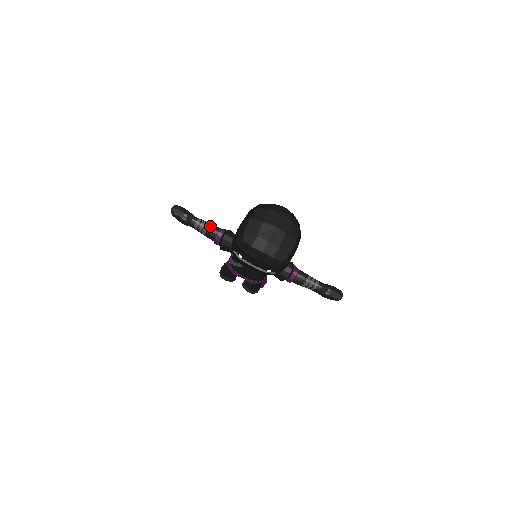
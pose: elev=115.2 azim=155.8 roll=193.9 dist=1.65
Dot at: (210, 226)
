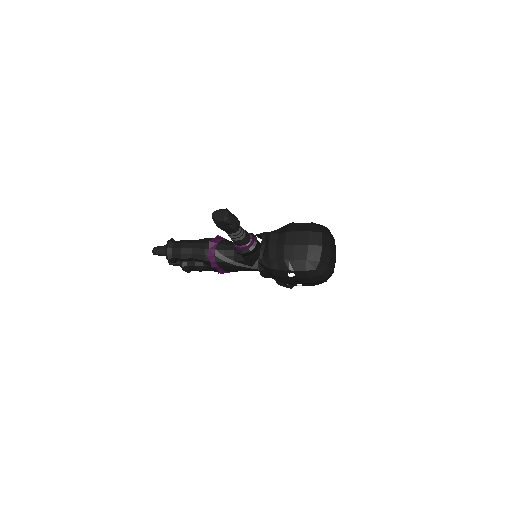
Dot at: (246, 233)
